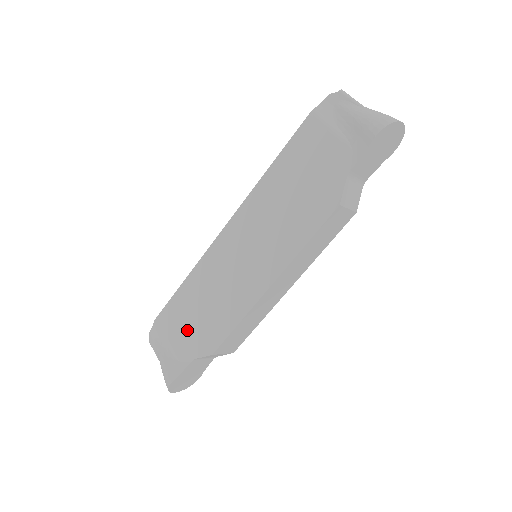
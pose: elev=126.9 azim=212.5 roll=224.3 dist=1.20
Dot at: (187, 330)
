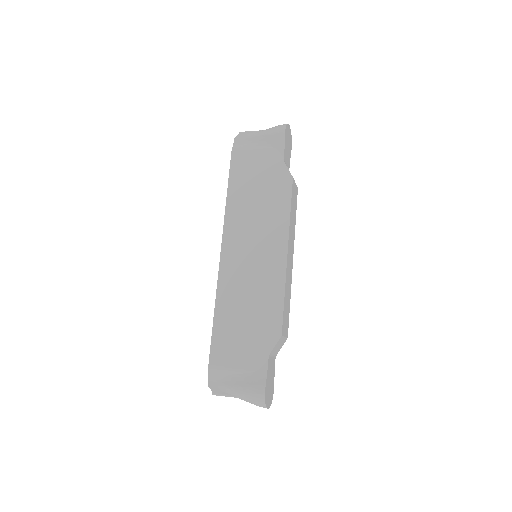
Dot at: (246, 342)
